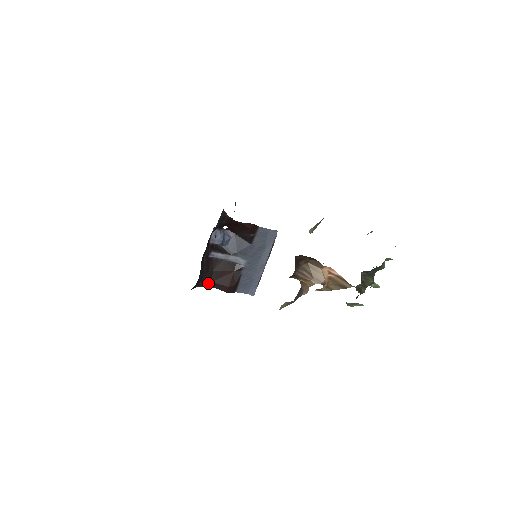
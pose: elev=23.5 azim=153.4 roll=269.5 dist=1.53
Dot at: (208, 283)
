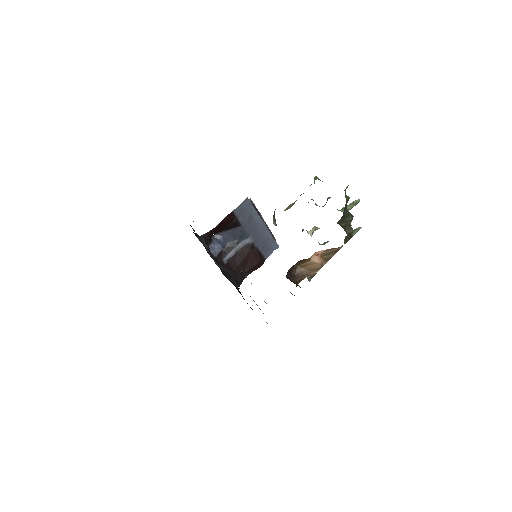
Dot at: (243, 276)
